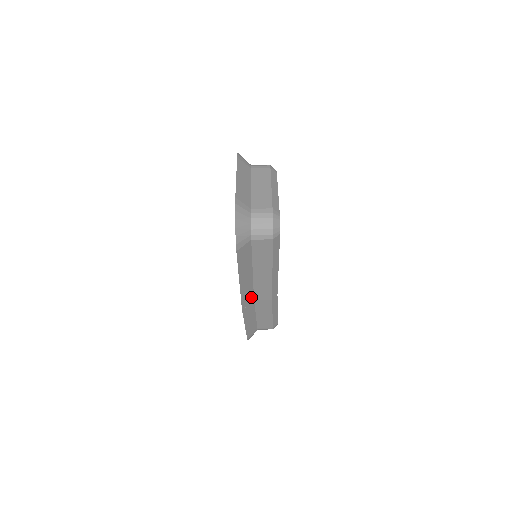
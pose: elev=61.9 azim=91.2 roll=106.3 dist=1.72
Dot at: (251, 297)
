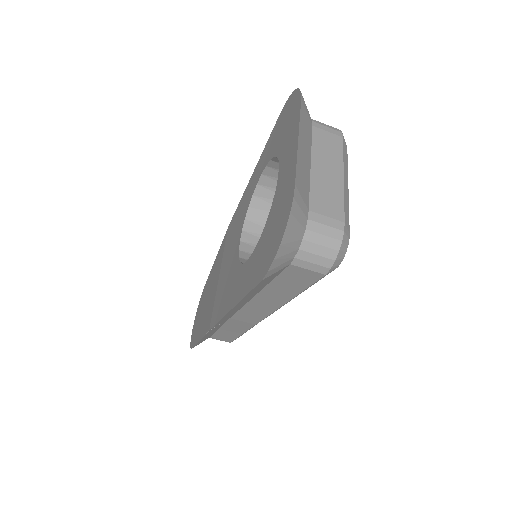
Dot at: occluded
